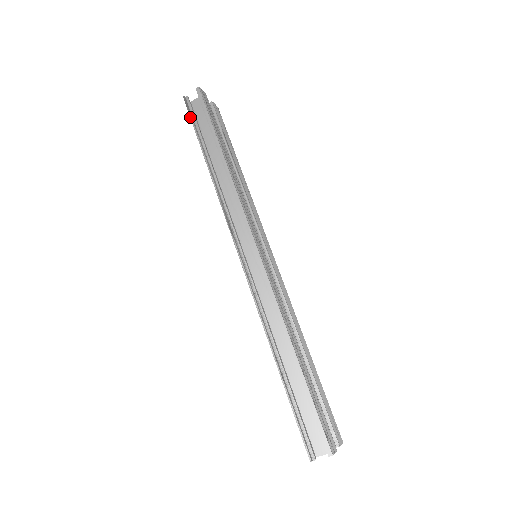
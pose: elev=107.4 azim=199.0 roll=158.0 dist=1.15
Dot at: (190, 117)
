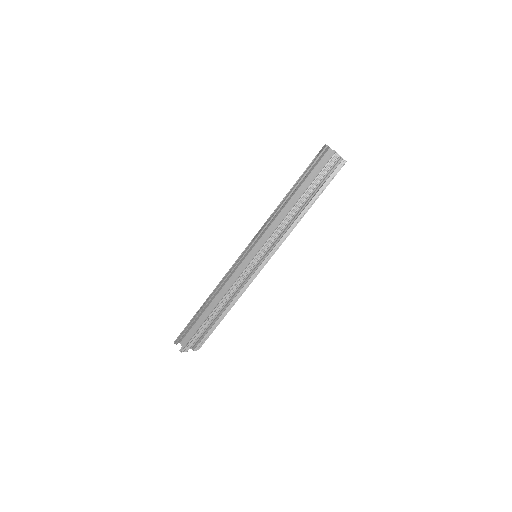
Dot at: (313, 160)
